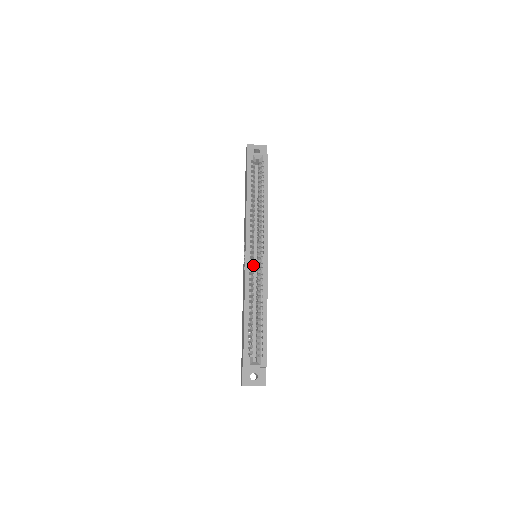
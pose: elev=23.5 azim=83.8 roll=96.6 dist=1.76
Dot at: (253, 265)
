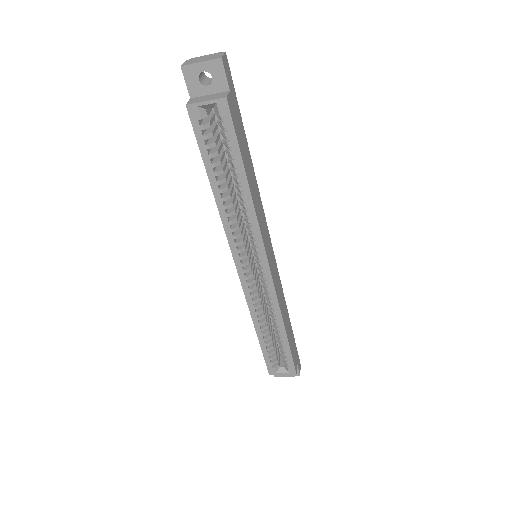
Dot at: (253, 280)
